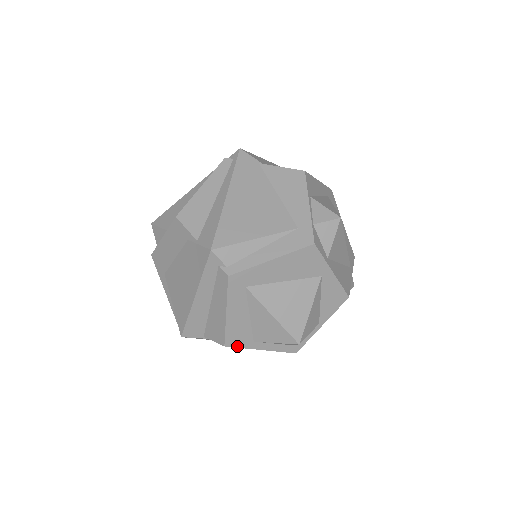
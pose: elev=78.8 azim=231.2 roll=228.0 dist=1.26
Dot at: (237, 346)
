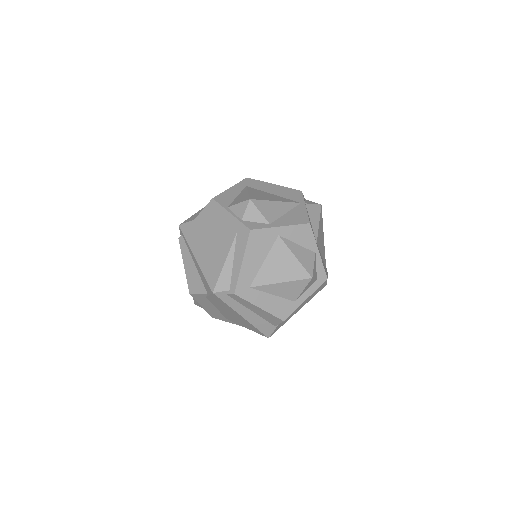
Dot at: (290, 313)
